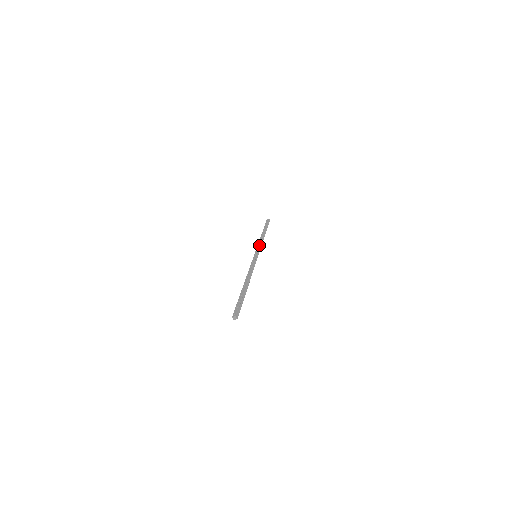
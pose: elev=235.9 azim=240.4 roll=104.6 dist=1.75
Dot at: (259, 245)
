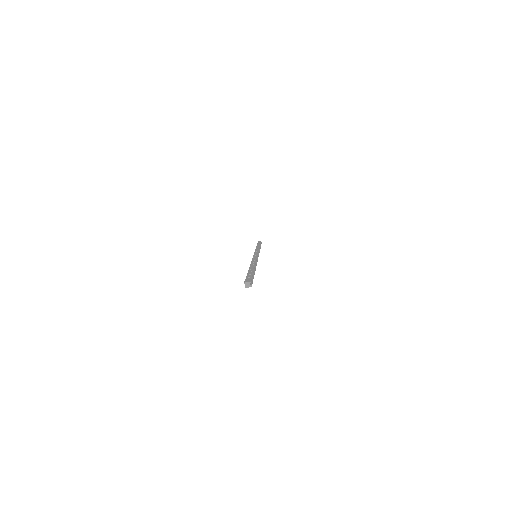
Dot at: (258, 250)
